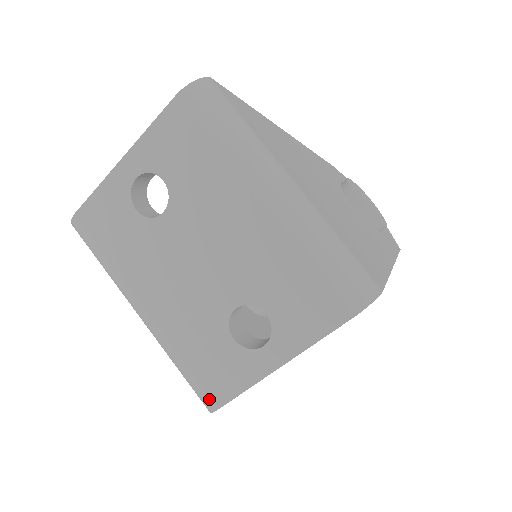
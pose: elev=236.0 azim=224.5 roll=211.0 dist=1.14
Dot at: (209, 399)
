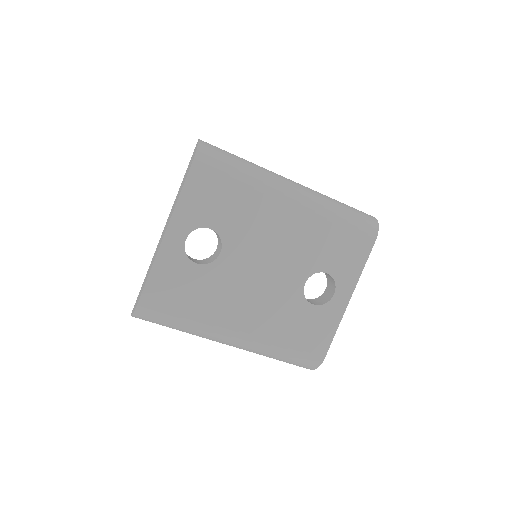
Dot at: (315, 358)
